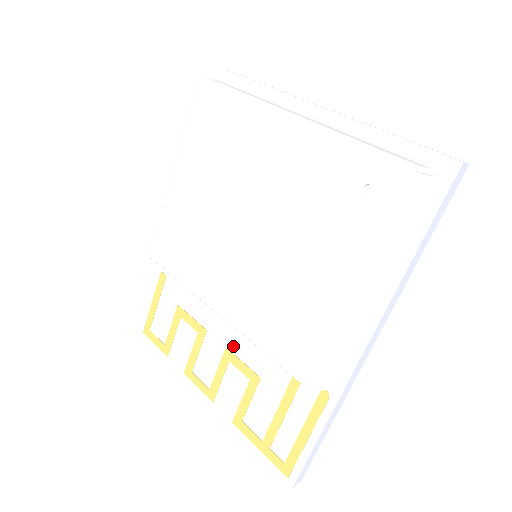
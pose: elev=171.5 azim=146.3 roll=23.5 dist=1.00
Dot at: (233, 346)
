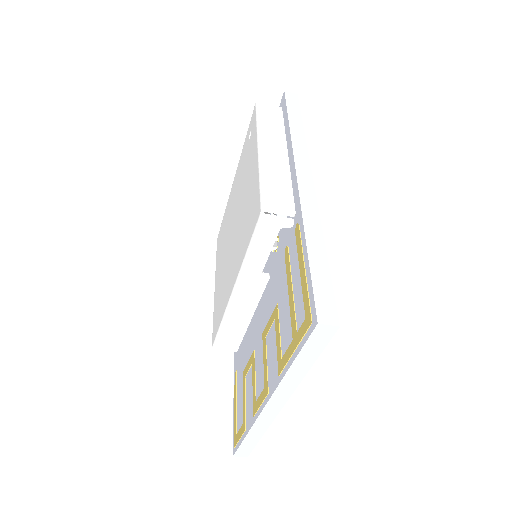
Dot at: (264, 323)
